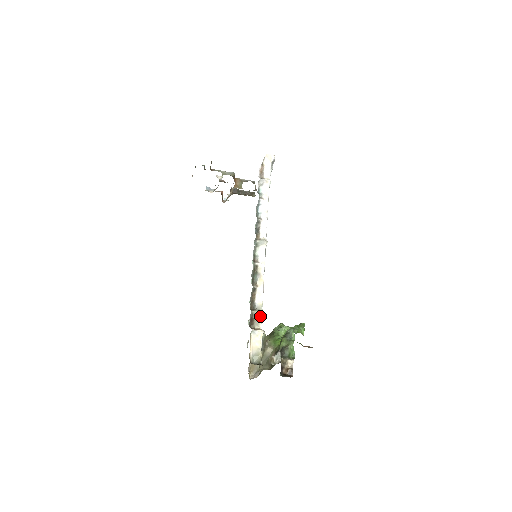
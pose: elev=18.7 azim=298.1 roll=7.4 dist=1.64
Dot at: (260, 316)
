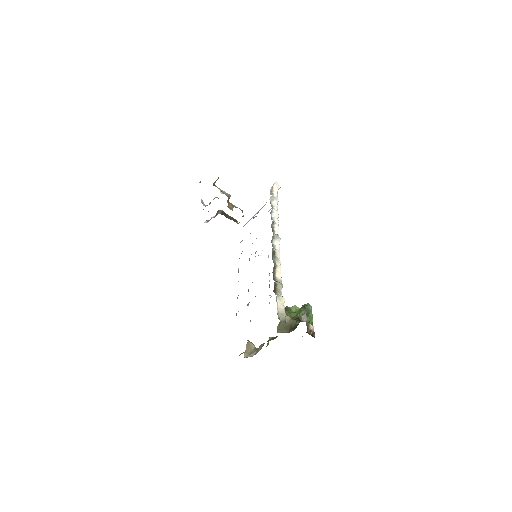
Dot at: (281, 288)
